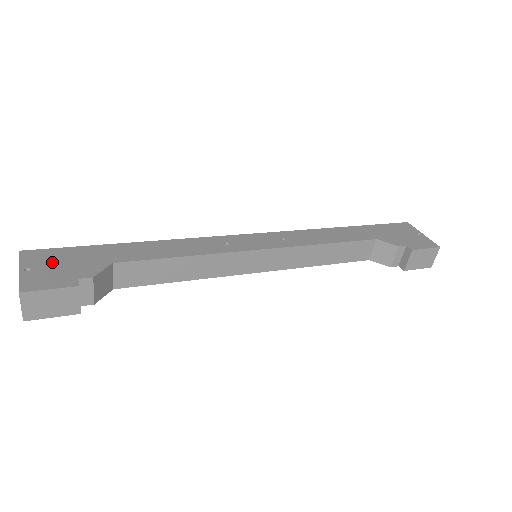
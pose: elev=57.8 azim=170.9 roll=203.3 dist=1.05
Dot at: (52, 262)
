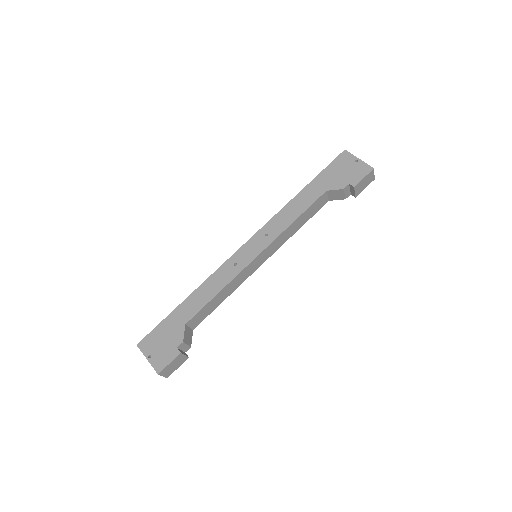
Dot at: (157, 343)
